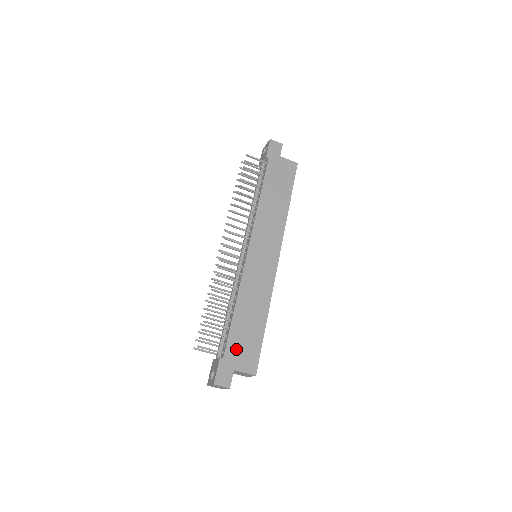
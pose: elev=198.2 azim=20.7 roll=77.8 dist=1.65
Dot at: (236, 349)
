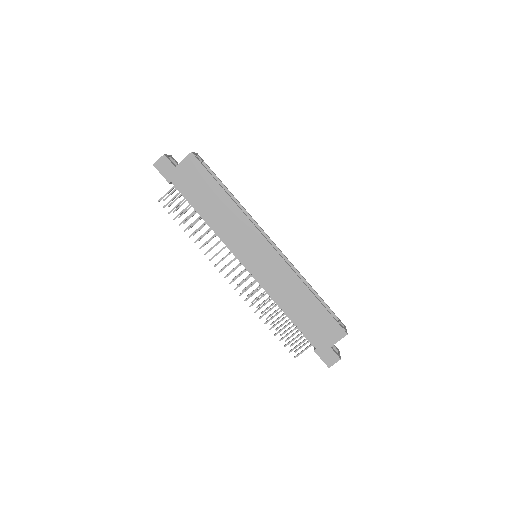
Dot at: (317, 335)
